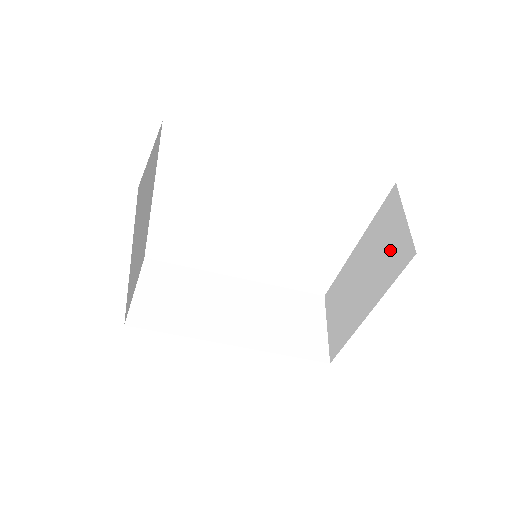
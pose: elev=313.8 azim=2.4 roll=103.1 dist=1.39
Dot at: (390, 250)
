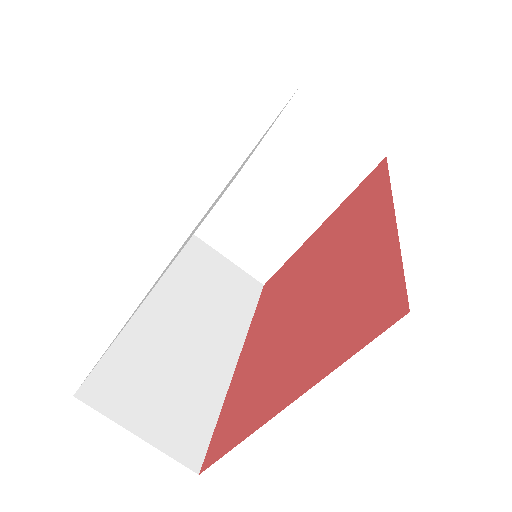
Dot at: (332, 160)
